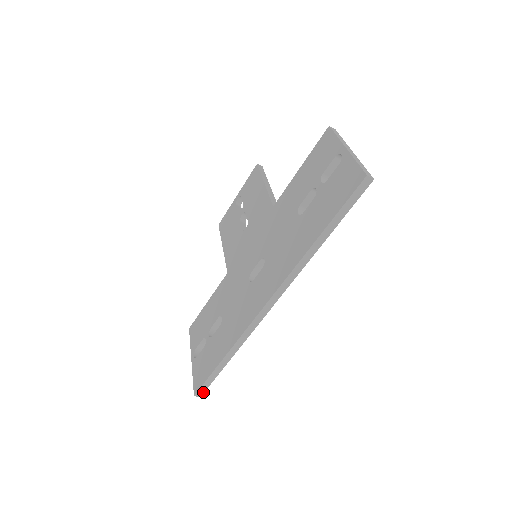
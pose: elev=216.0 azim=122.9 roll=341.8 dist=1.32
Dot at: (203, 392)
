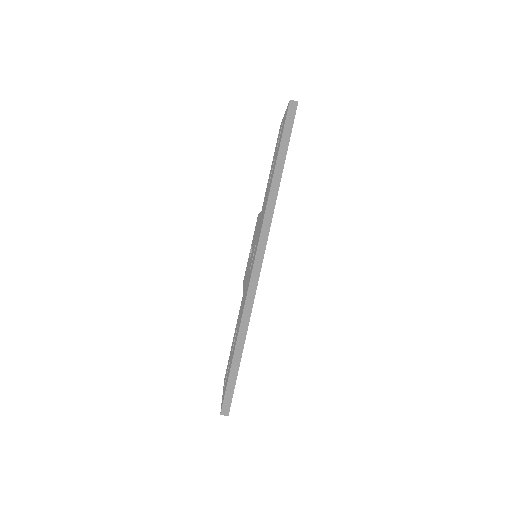
Dot at: (229, 407)
